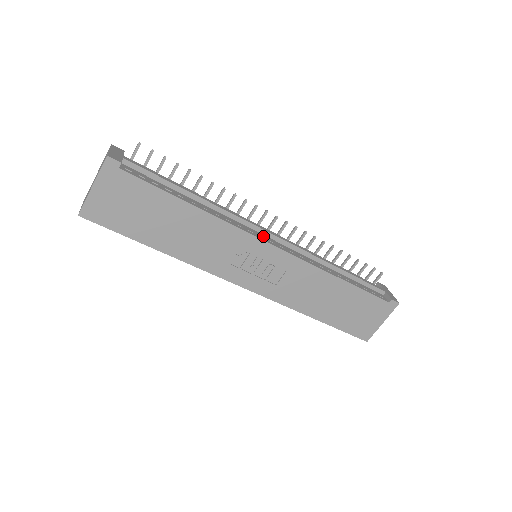
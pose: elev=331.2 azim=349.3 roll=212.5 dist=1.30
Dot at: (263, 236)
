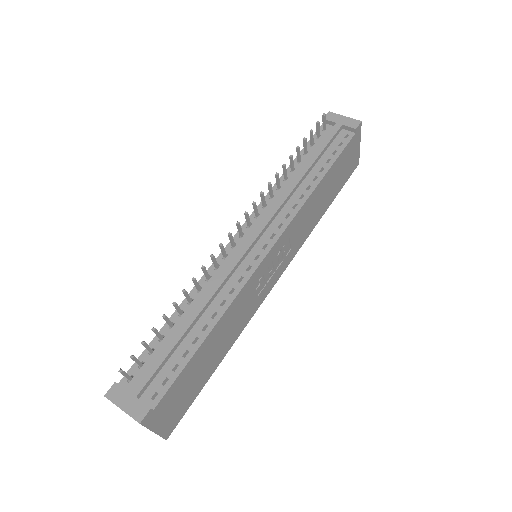
Dot at: (254, 253)
